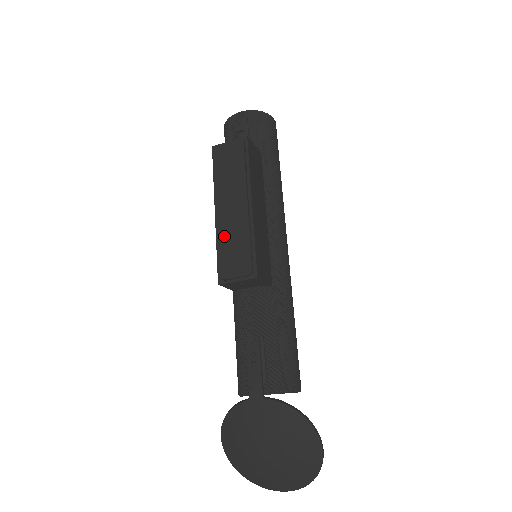
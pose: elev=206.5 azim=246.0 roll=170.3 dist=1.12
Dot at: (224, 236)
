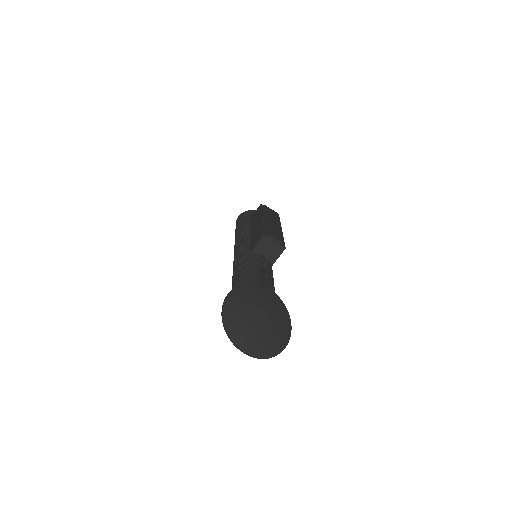
Dot at: (269, 226)
